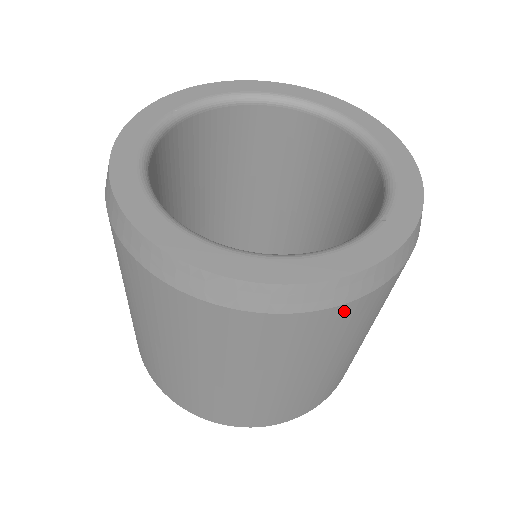
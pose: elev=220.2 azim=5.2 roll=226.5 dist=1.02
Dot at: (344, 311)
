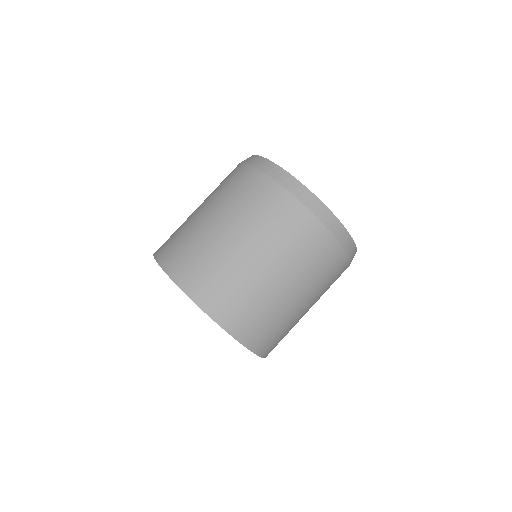
Dot at: (344, 262)
